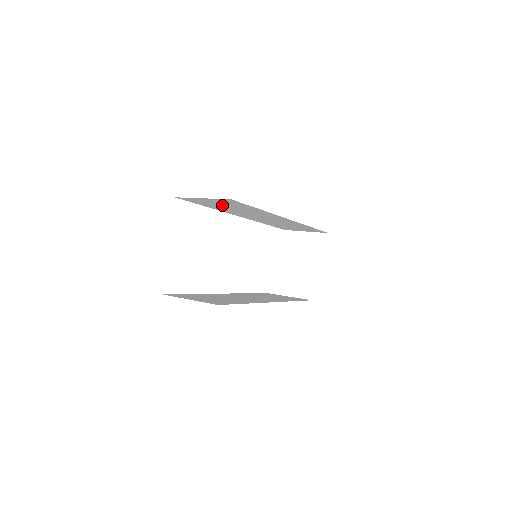
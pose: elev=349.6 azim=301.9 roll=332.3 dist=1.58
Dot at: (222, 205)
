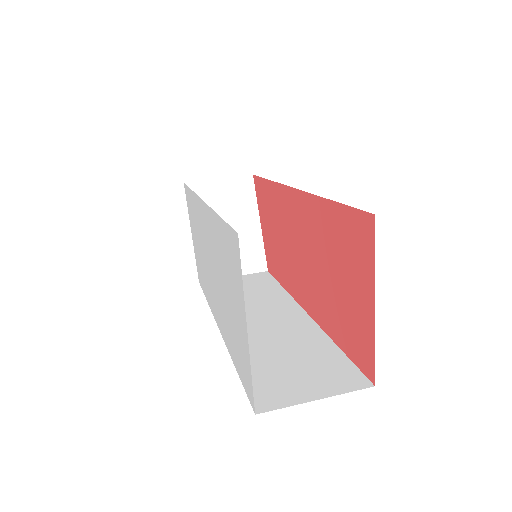
Dot at: occluded
